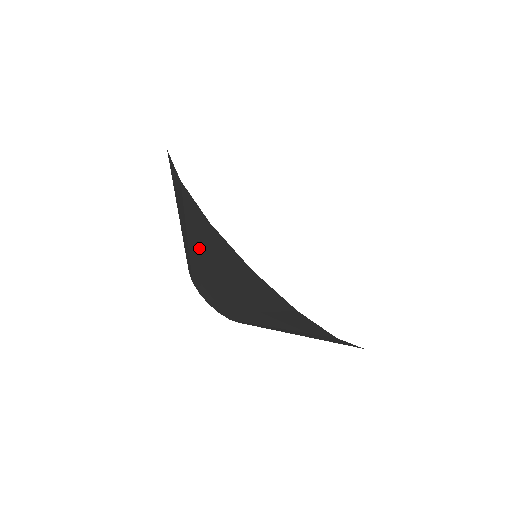
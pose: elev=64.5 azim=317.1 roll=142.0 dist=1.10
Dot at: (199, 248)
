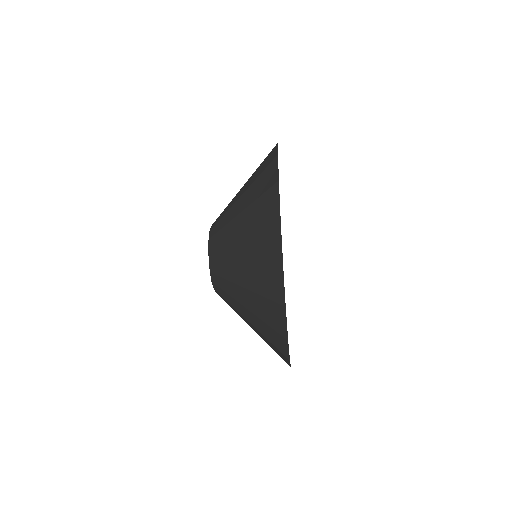
Dot at: (254, 308)
